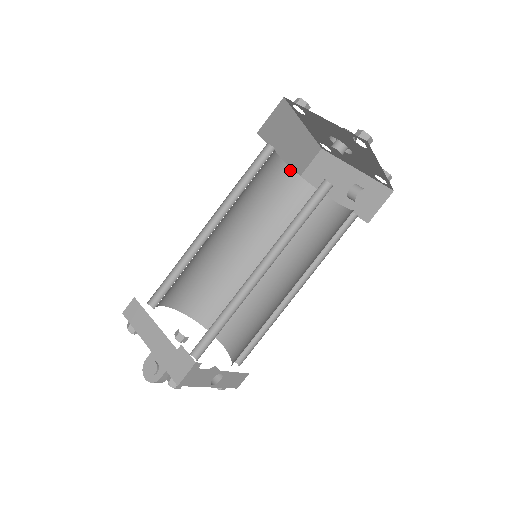
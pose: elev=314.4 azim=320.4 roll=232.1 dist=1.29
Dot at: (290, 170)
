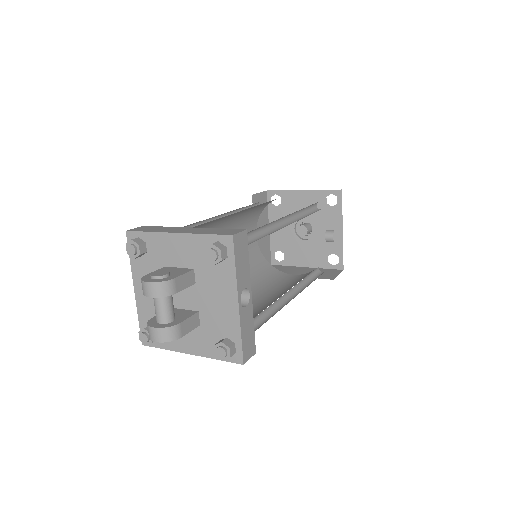
Dot at: (259, 251)
